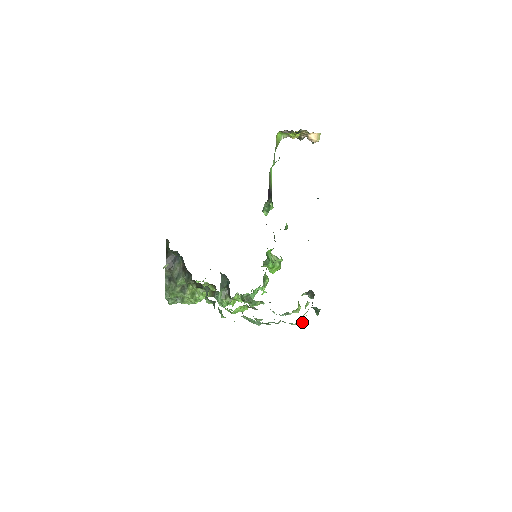
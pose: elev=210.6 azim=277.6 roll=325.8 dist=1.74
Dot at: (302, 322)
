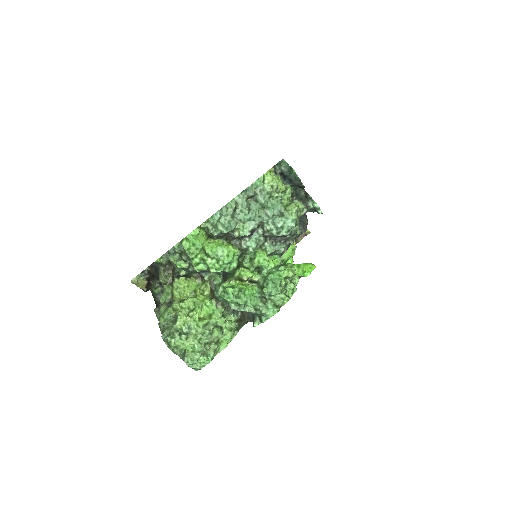
Dot at: (270, 177)
